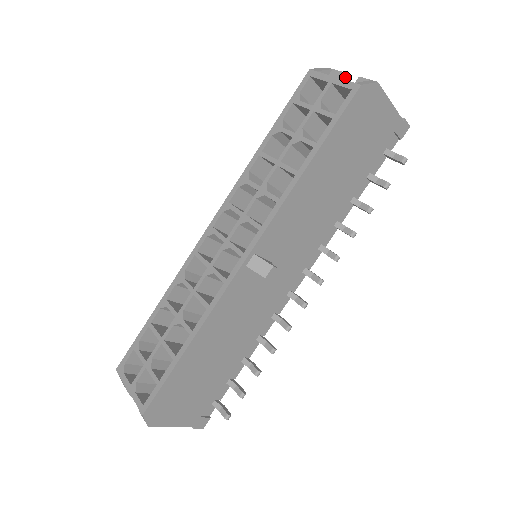
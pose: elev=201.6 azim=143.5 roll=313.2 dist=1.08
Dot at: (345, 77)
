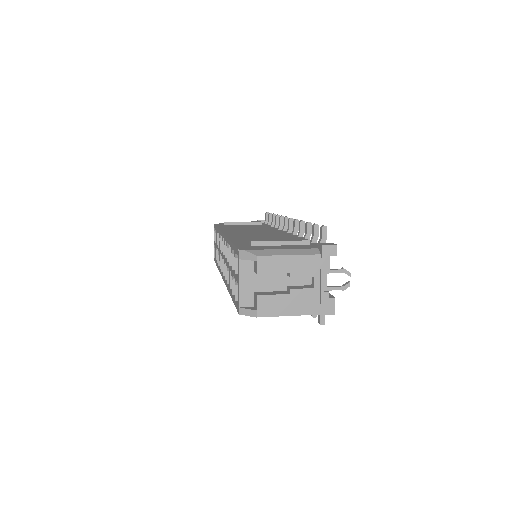
Dot at: (264, 273)
